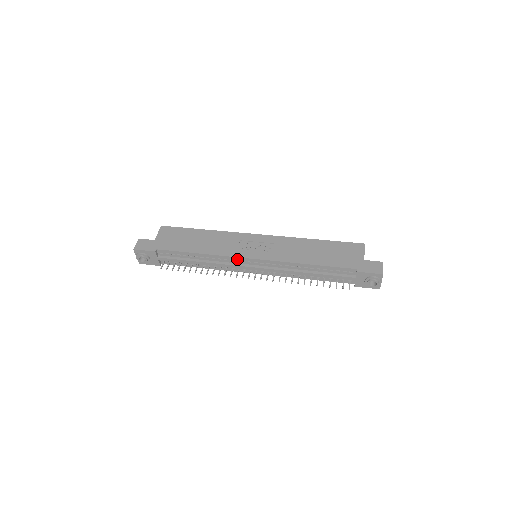
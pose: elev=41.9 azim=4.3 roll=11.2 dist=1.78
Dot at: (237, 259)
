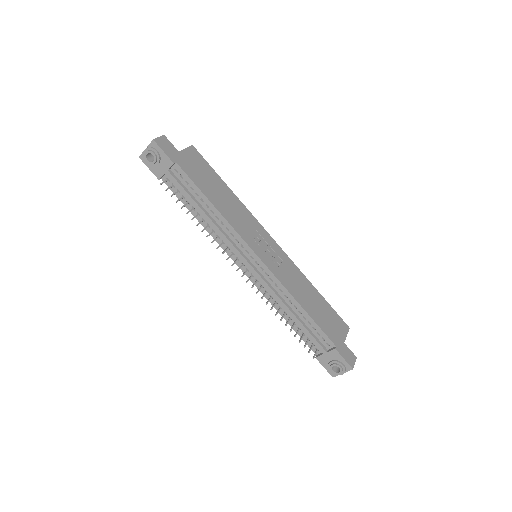
Dot at: (244, 244)
